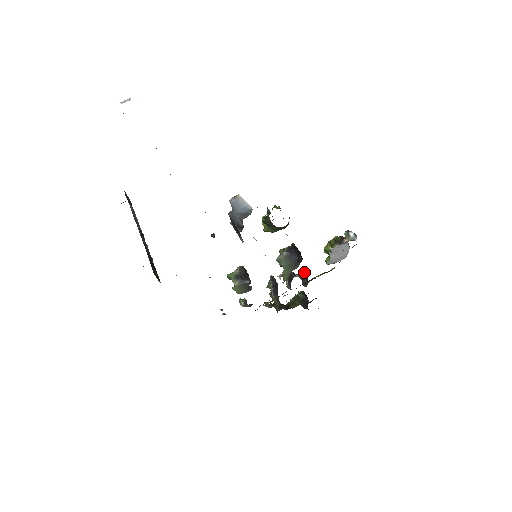
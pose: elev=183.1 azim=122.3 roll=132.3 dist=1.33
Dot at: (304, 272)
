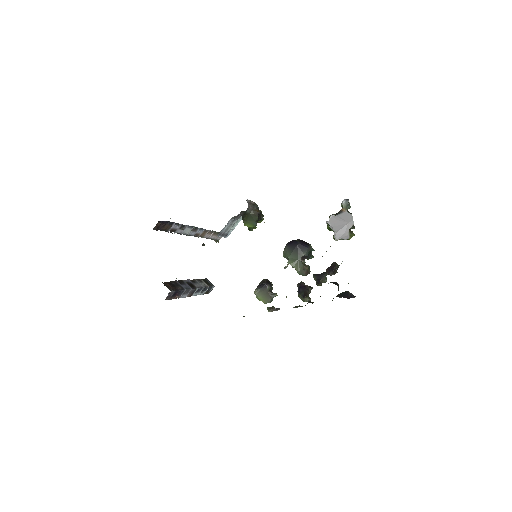
Dot at: (331, 265)
